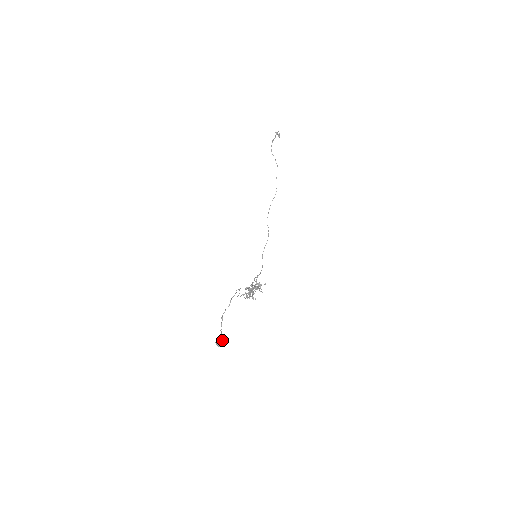
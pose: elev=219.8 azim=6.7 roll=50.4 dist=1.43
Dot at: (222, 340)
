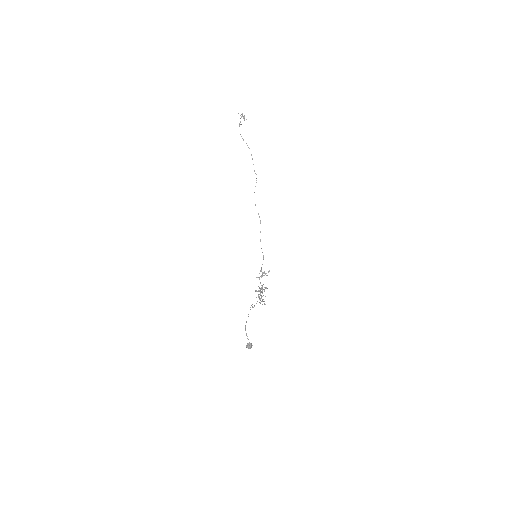
Dot at: (250, 344)
